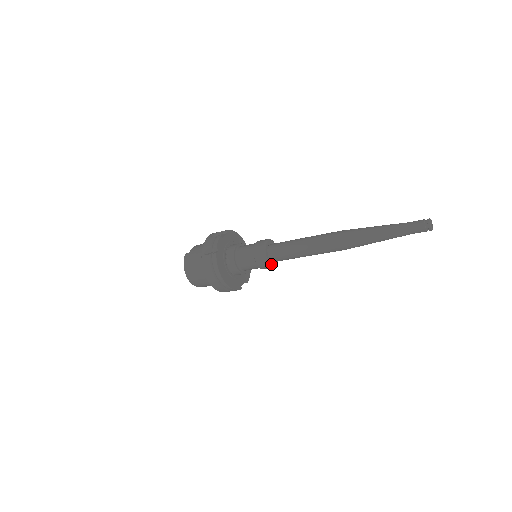
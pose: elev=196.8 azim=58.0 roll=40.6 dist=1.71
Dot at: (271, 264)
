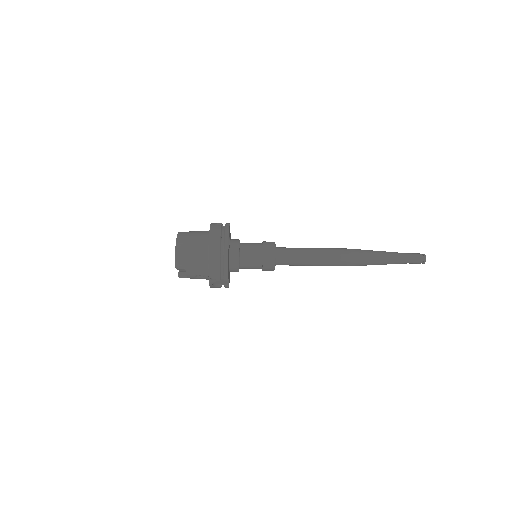
Dot at: (276, 259)
